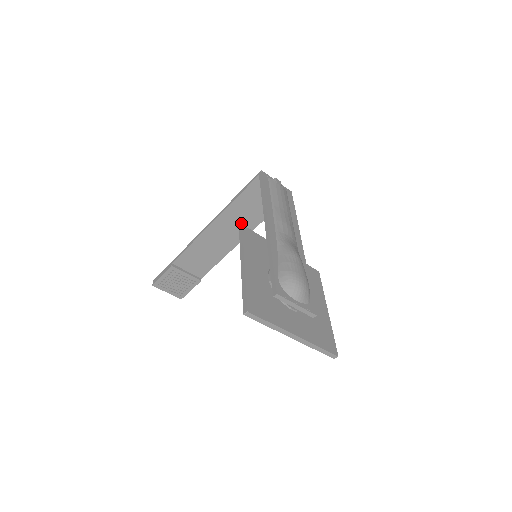
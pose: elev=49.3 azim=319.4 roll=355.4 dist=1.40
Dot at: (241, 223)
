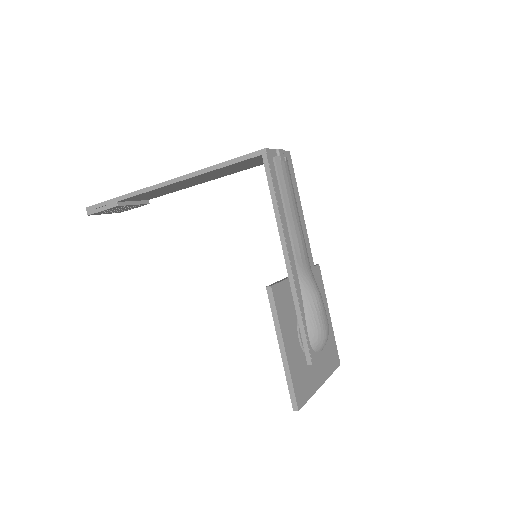
Dot at: (217, 175)
